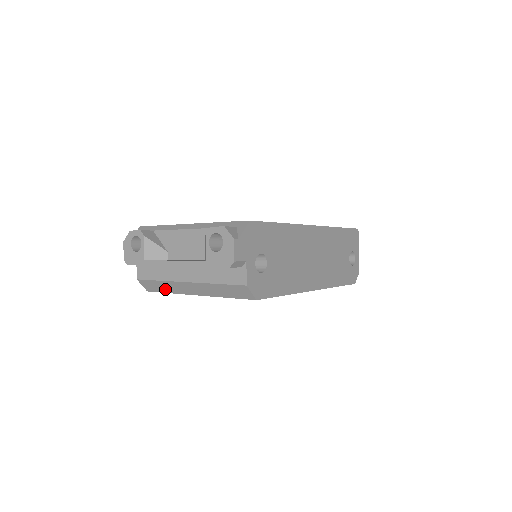
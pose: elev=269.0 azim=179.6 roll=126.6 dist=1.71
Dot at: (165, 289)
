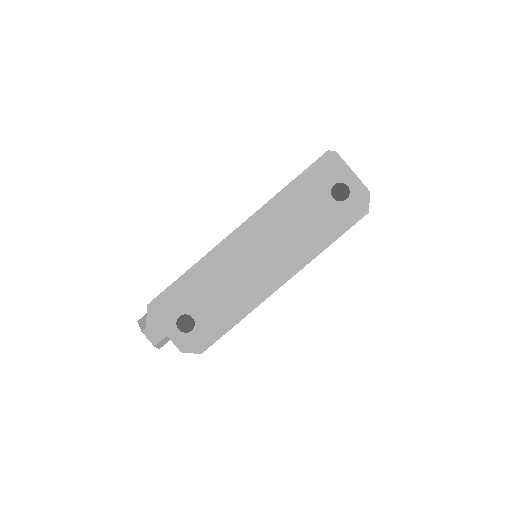
Dot at: occluded
